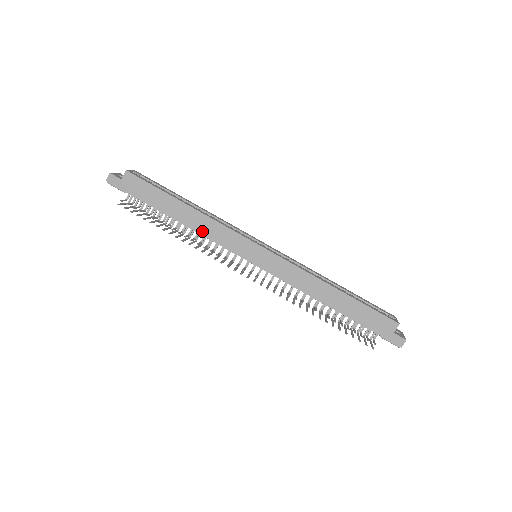
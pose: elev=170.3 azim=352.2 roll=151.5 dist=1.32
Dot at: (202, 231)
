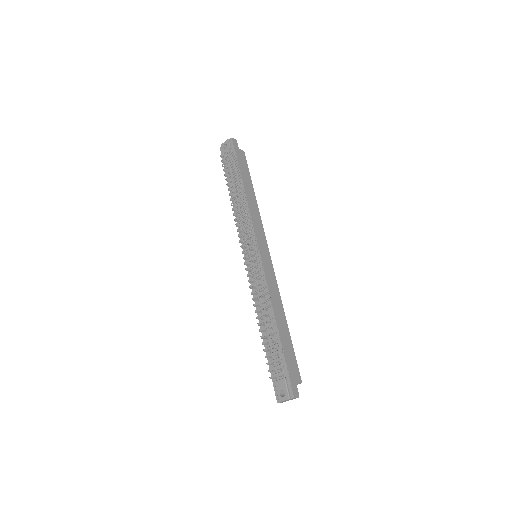
Dot at: (251, 209)
